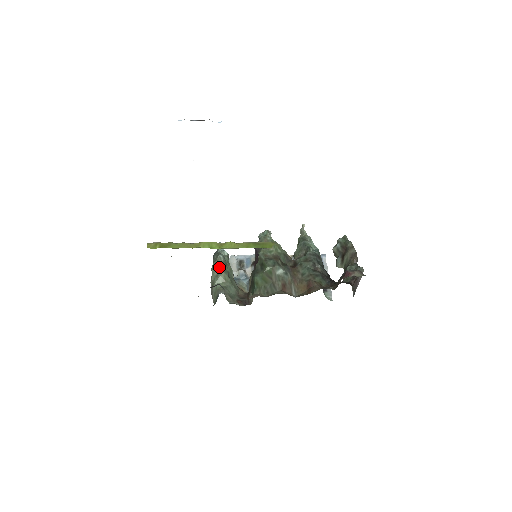
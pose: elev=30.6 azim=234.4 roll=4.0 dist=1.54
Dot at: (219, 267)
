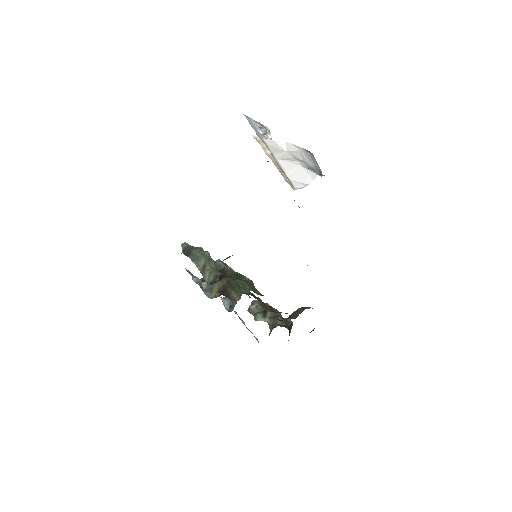
Dot at: (208, 254)
